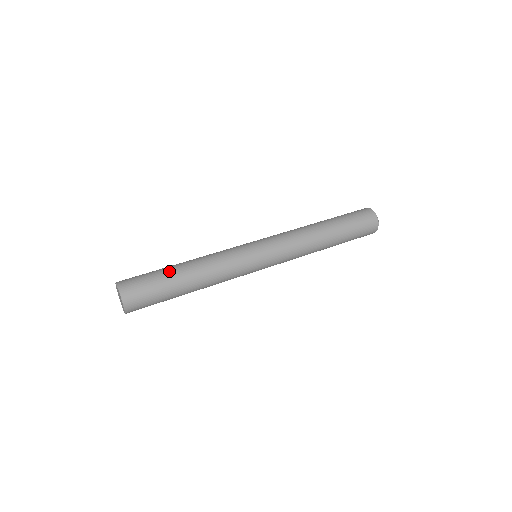
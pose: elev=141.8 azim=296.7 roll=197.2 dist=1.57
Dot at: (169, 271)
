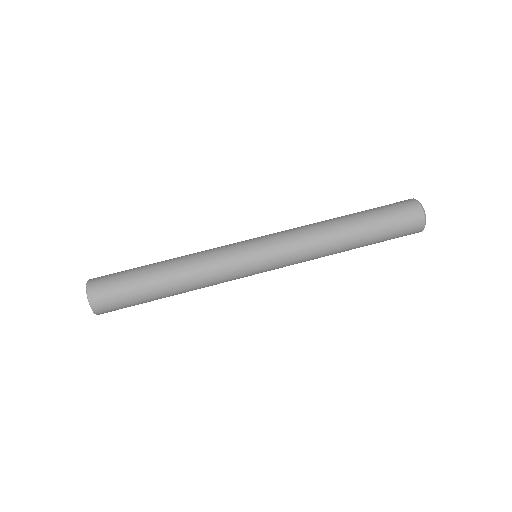
Dot at: (147, 283)
